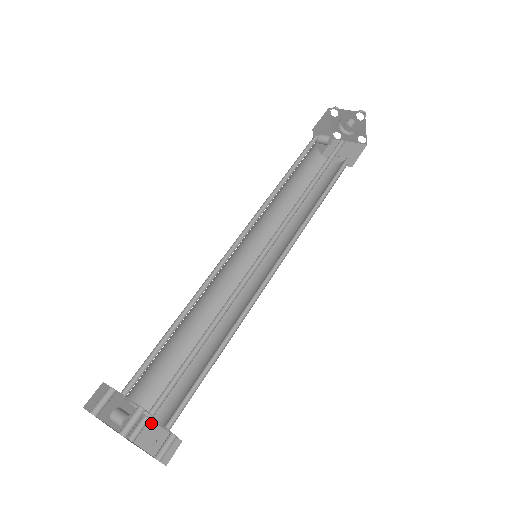
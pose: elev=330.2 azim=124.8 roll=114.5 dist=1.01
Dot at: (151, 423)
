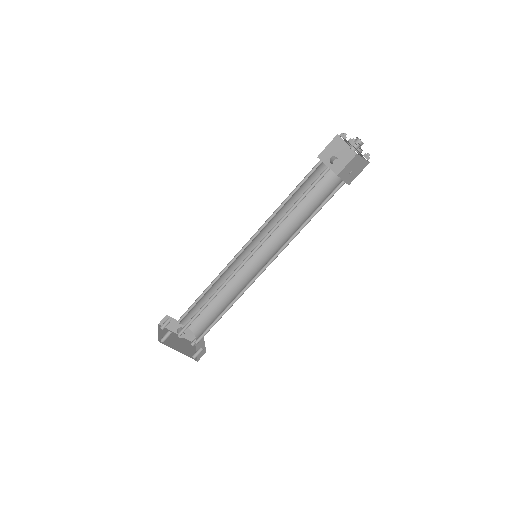
Dot at: (203, 339)
